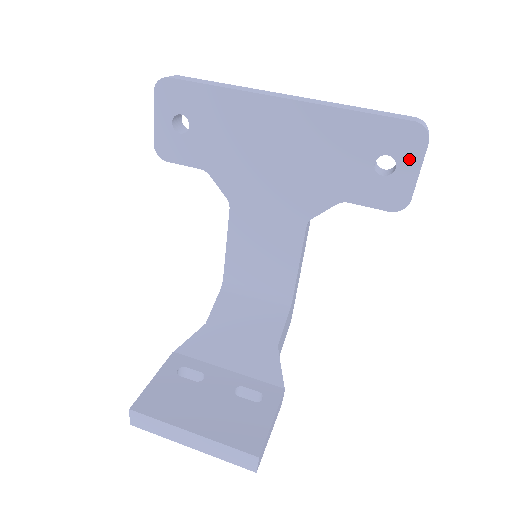
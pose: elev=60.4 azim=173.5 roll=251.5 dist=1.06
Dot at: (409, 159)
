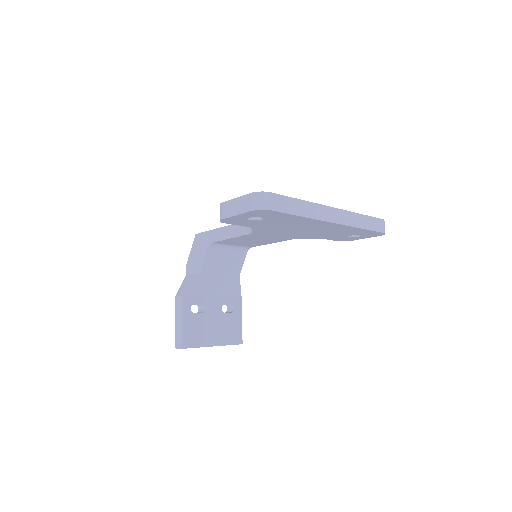
Dot at: (367, 237)
